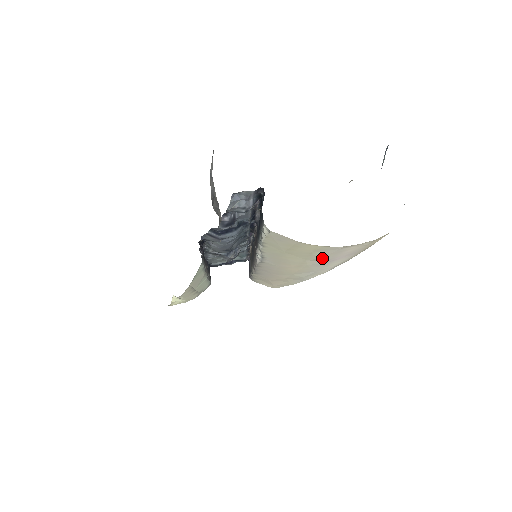
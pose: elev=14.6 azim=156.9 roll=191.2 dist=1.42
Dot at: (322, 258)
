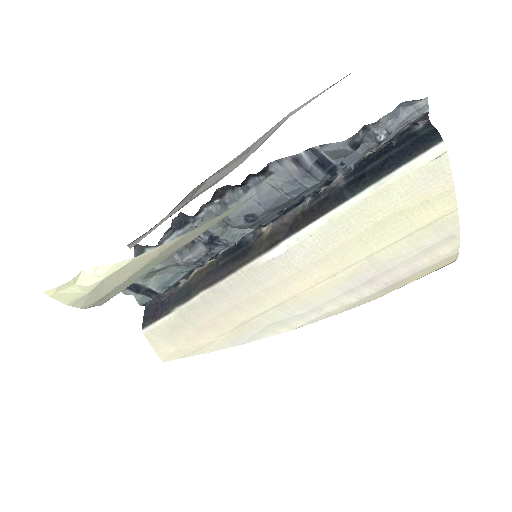
Dot at: (392, 258)
